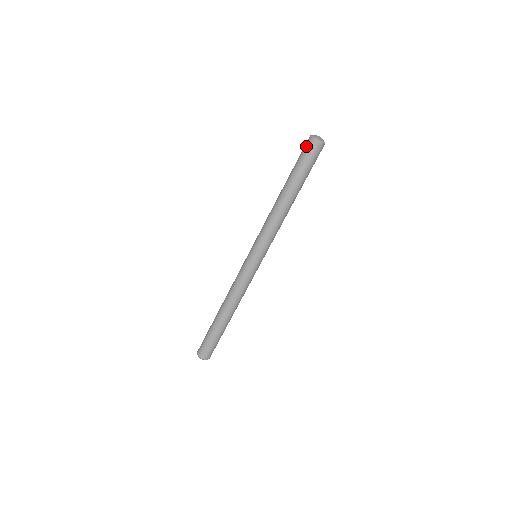
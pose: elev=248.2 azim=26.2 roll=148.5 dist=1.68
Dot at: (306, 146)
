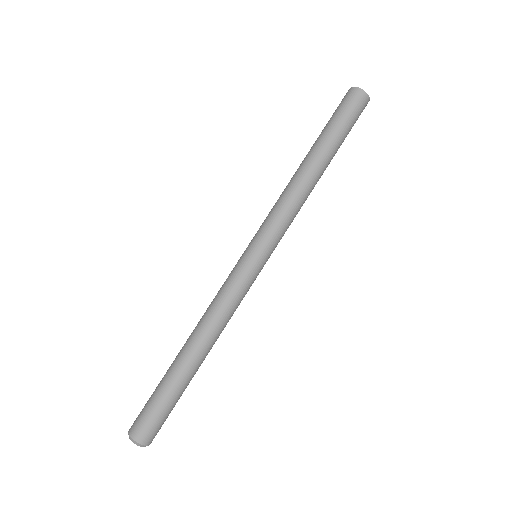
Dot at: (349, 99)
